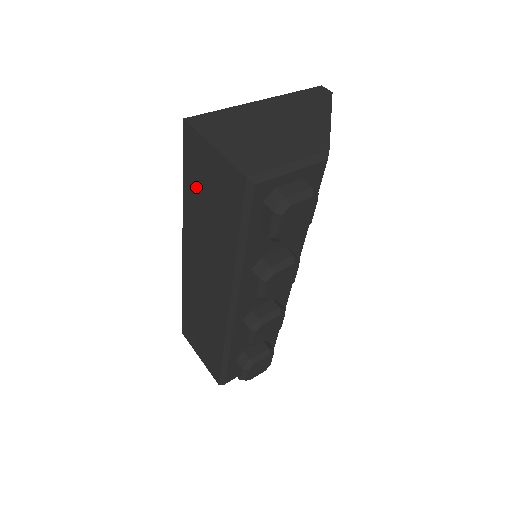
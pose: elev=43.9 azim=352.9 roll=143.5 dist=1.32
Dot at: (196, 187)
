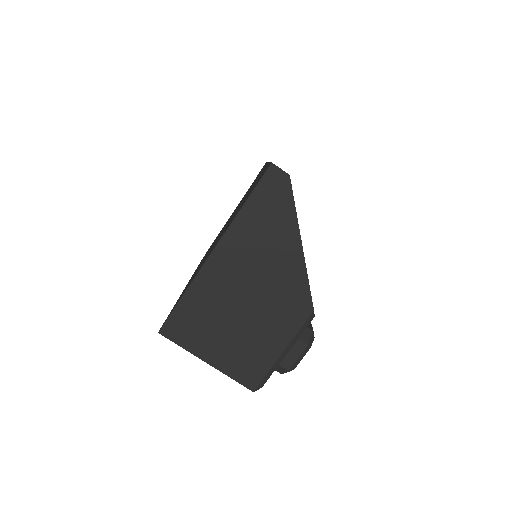
Dot at: occluded
